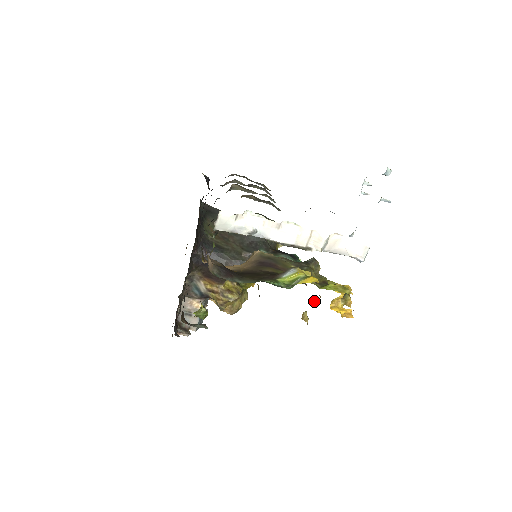
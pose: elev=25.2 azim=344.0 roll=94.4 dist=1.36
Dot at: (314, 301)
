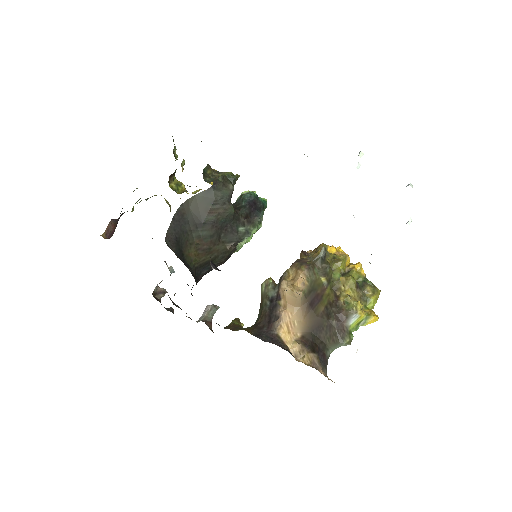
Dot at: occluded
